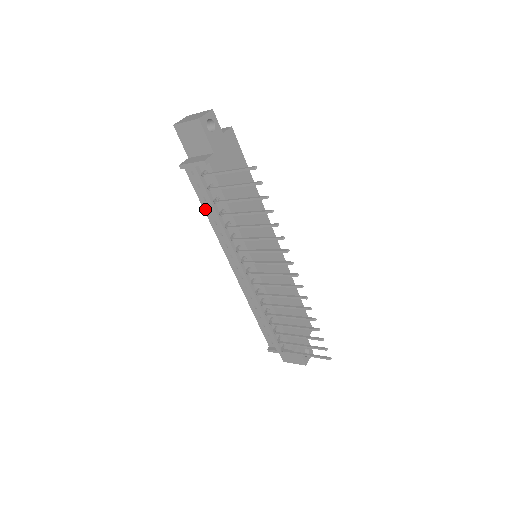
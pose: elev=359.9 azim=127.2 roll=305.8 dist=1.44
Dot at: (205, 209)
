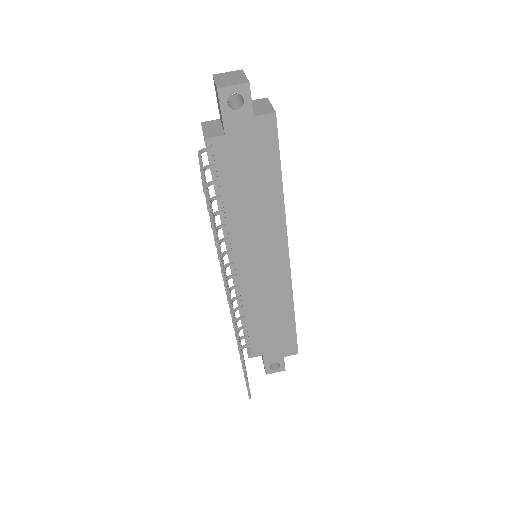
Dot at: occluded
